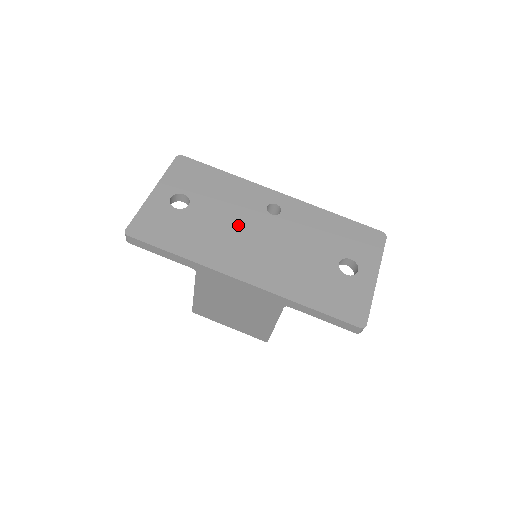
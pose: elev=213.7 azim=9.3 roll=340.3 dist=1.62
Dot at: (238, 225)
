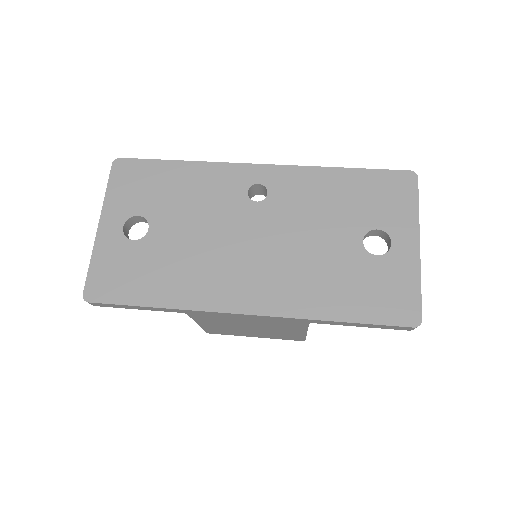
Dot at: (218, 235)
